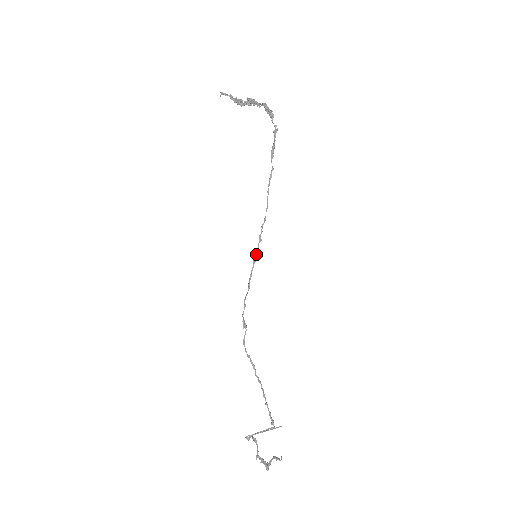
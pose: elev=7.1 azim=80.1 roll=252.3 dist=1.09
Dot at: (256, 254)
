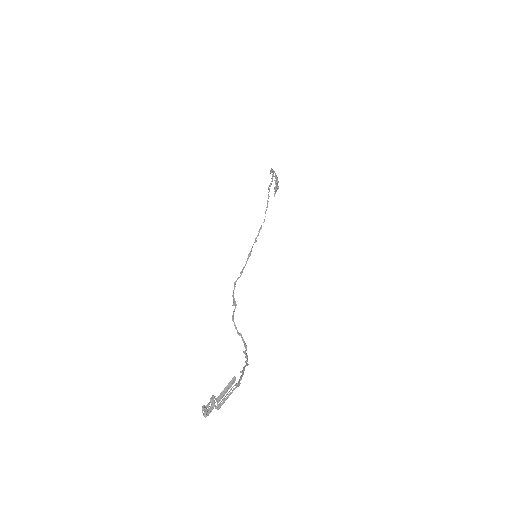
Dot at: (251, 251)
